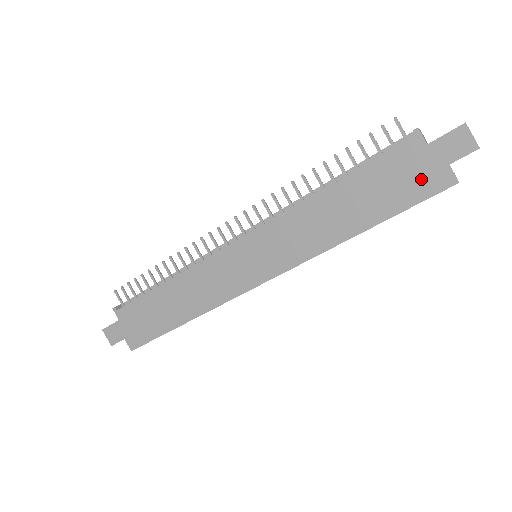
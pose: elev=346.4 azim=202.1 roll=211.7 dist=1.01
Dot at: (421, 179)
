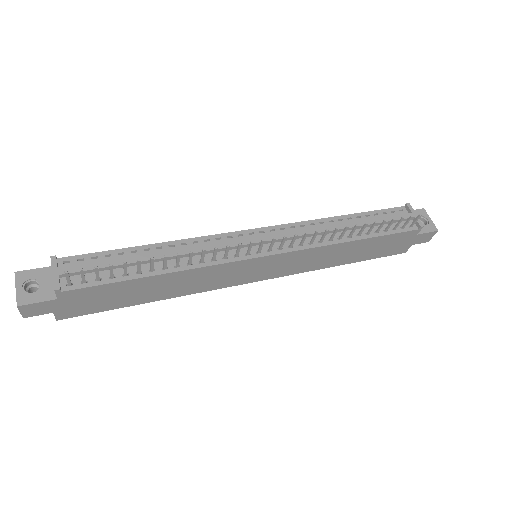
Dot at: (396, 248)
